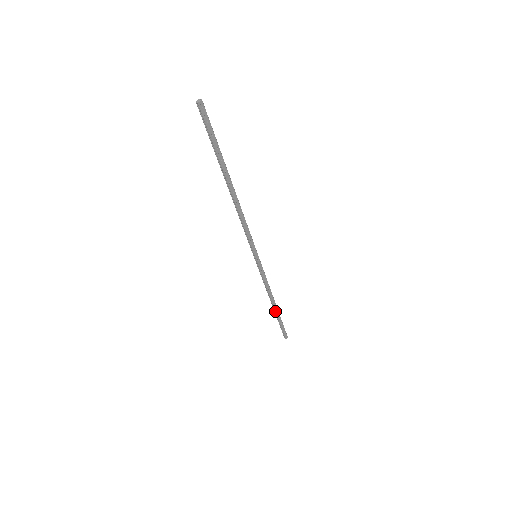
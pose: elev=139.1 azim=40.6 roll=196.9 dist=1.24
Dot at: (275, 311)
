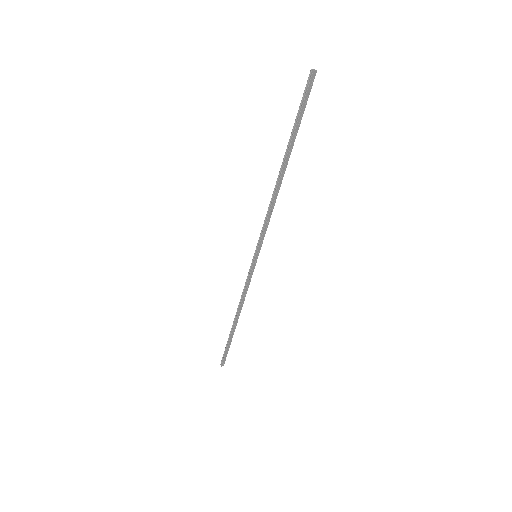
Dot at: (233, 328)
